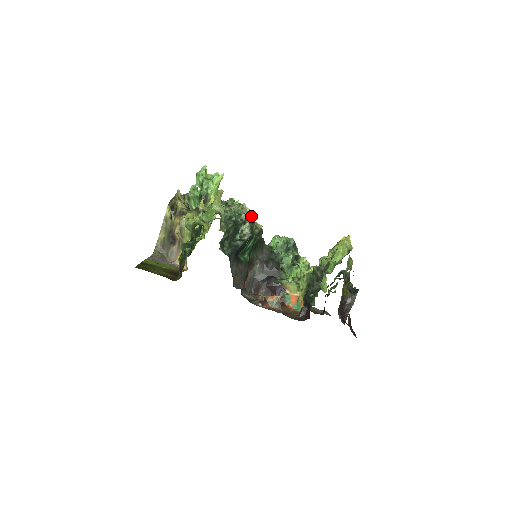
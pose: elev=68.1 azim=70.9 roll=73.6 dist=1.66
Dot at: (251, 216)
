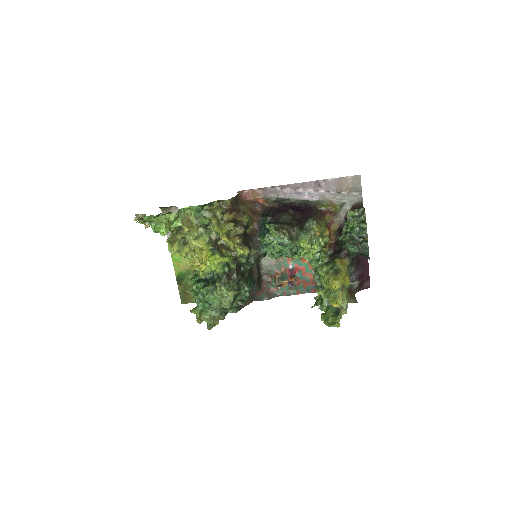
Dot at: (233, 299)
